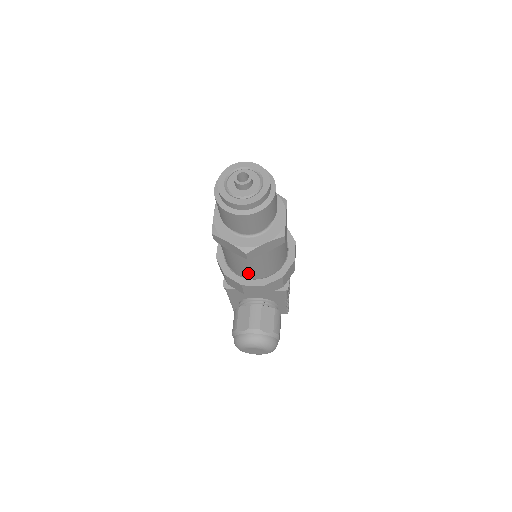
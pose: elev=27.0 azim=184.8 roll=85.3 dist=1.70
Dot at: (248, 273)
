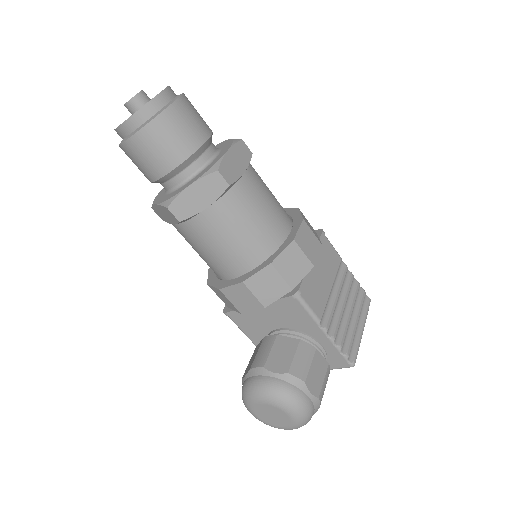
Dot at: (221, 266)
